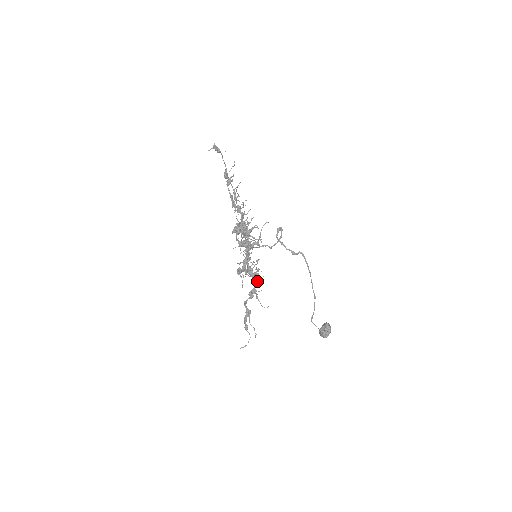
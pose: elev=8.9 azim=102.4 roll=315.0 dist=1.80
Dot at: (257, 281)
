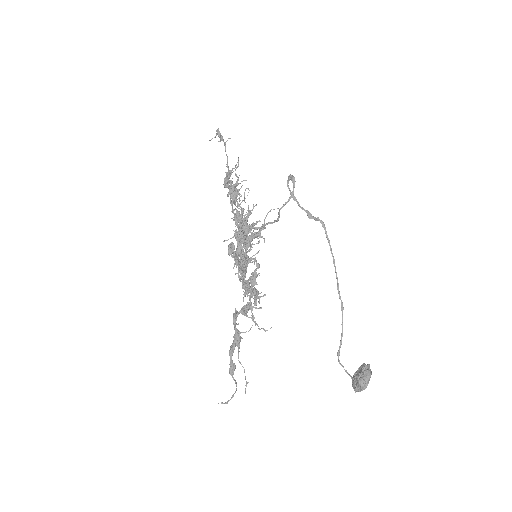
Dot at: (255, 300)
